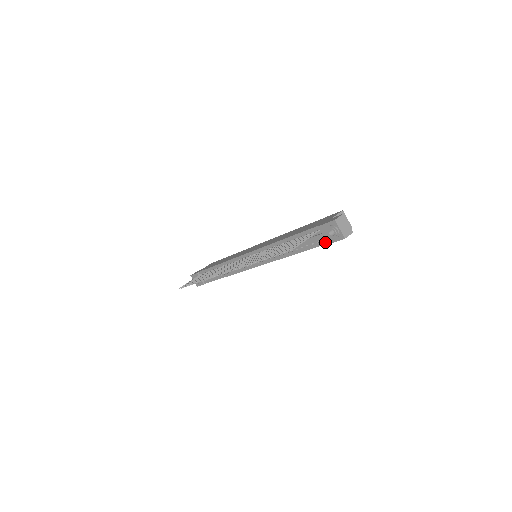
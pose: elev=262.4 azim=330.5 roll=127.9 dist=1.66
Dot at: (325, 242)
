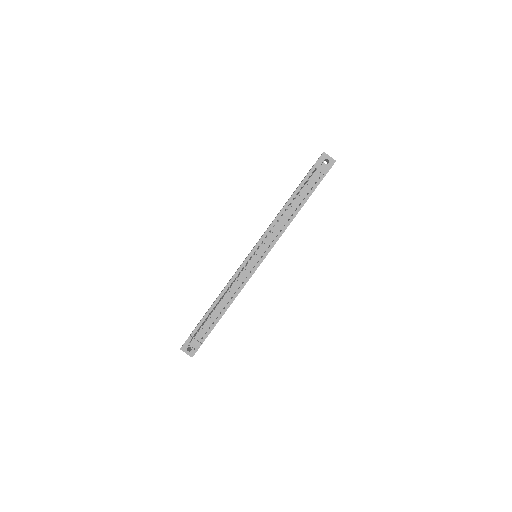
Dot at: (321, 178)
